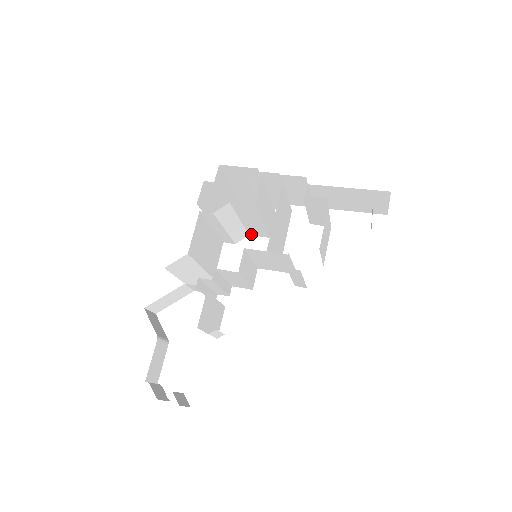
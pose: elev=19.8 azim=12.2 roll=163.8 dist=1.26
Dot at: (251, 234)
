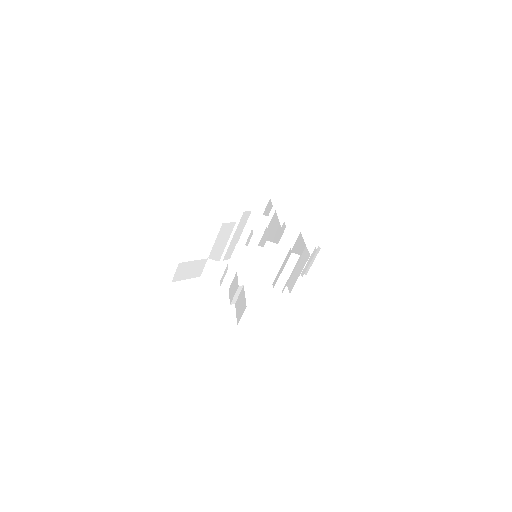
Dot at: occluded
